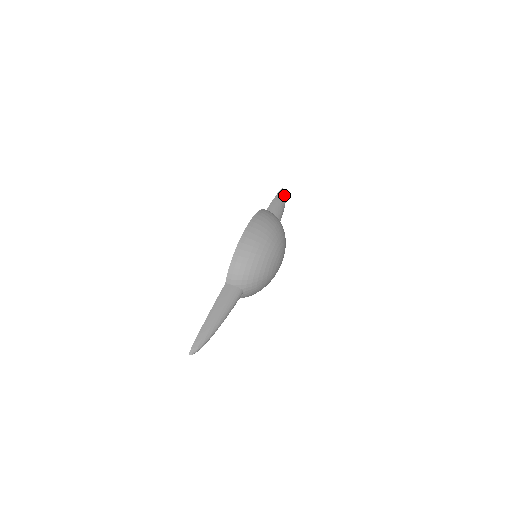
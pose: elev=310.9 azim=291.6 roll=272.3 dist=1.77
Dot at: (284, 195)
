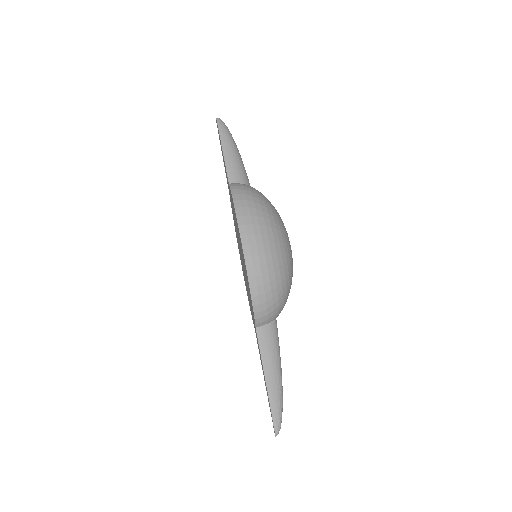
Dot at: (228, 133)
